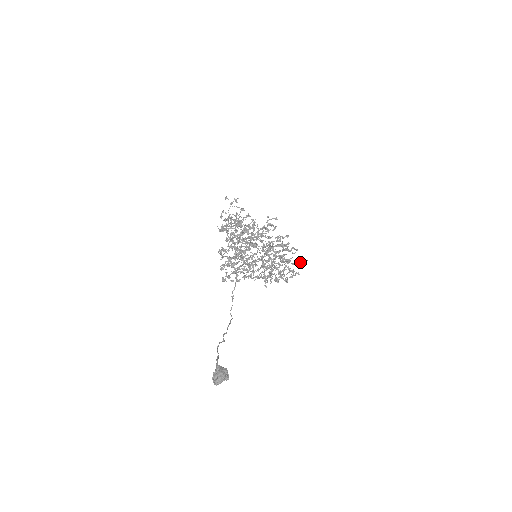
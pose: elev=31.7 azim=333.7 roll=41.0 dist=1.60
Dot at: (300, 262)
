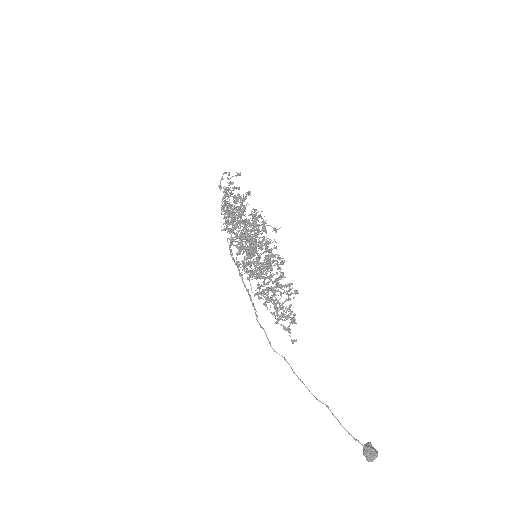
Dot at: occluded
